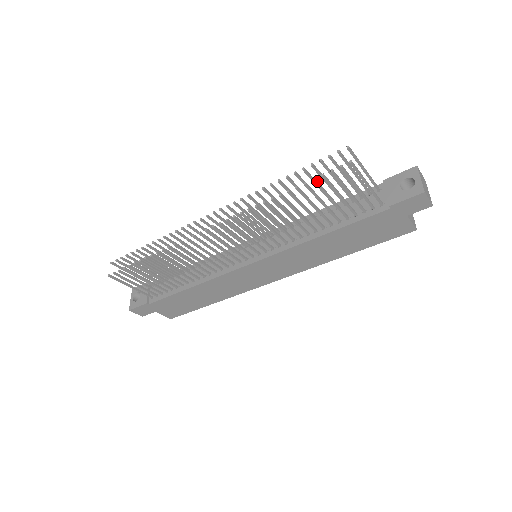
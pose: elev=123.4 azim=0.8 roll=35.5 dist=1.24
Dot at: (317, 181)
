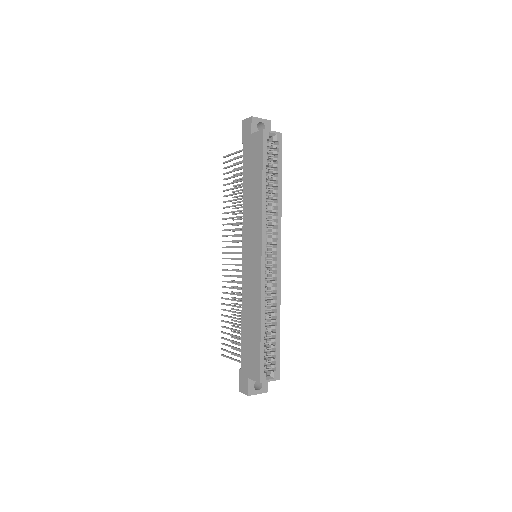
Dot at: (226, 179)
